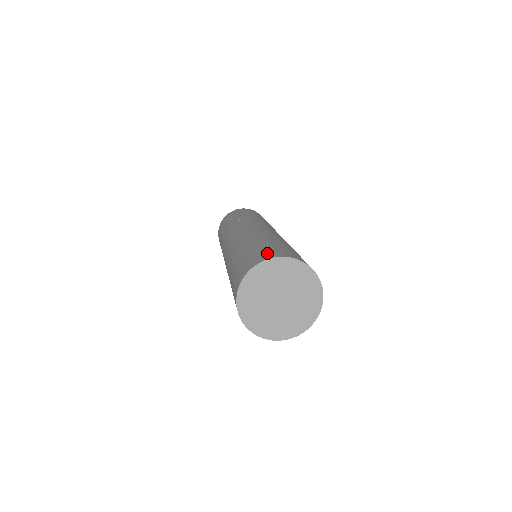
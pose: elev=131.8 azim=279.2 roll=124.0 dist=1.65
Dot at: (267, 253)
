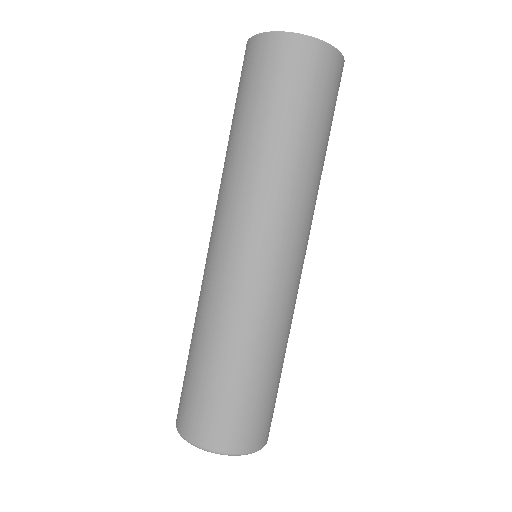
Dot at: occluded
